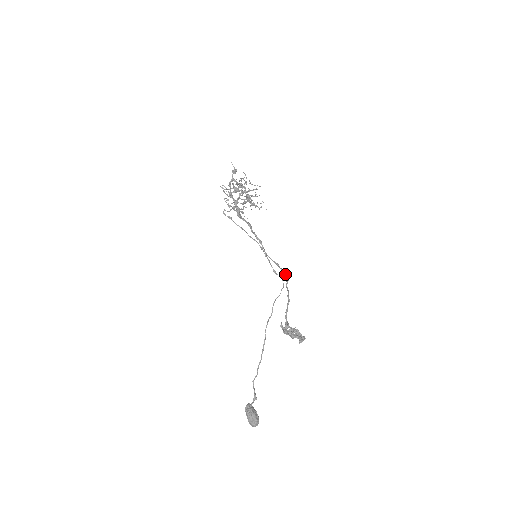
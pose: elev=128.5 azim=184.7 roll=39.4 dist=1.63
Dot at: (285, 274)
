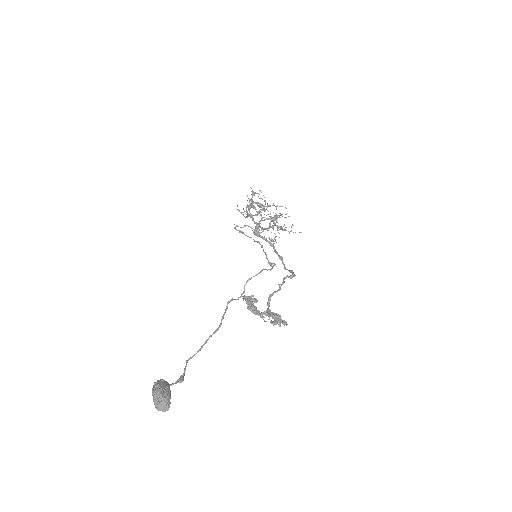
Dot at: occluded
